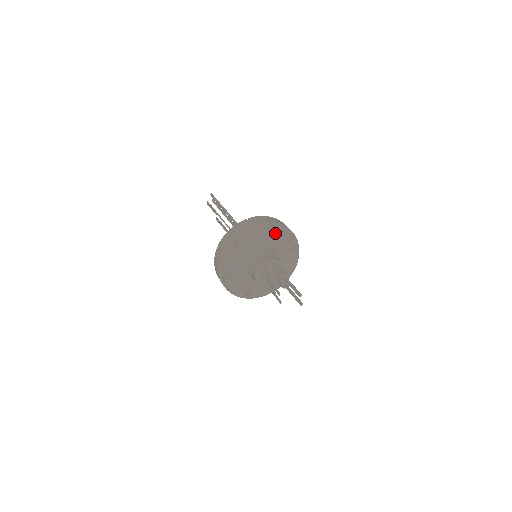
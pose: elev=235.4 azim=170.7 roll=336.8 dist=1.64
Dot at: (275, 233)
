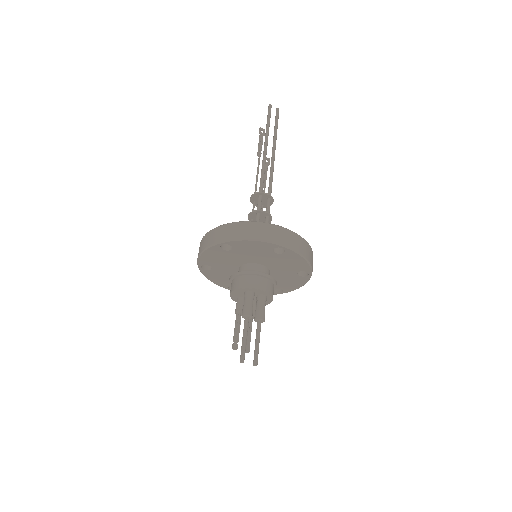
Dot at: (235, 248)
